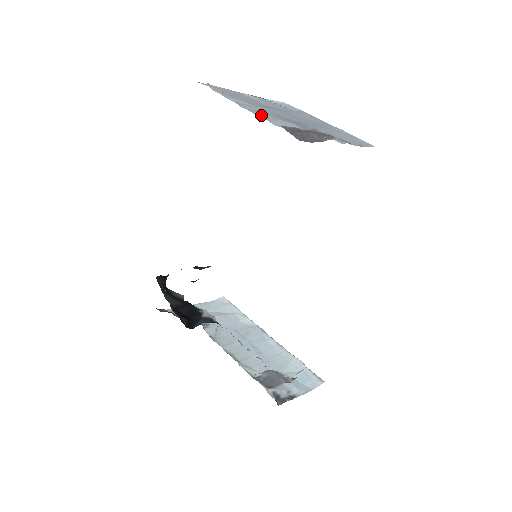
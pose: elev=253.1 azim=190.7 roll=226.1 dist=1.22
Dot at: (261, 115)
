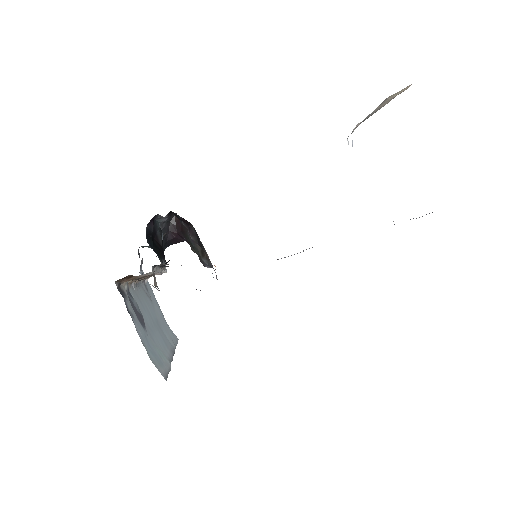
Dot at: occluded
